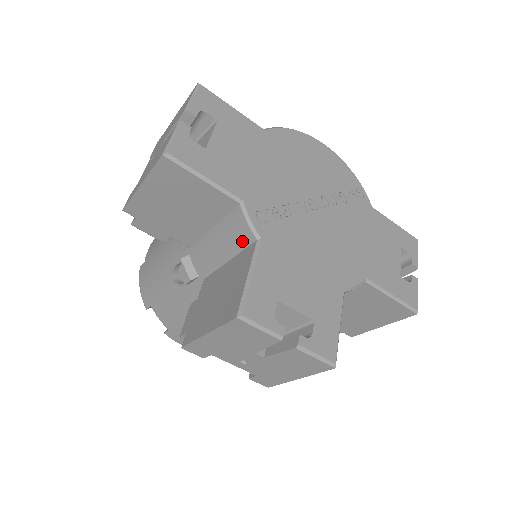
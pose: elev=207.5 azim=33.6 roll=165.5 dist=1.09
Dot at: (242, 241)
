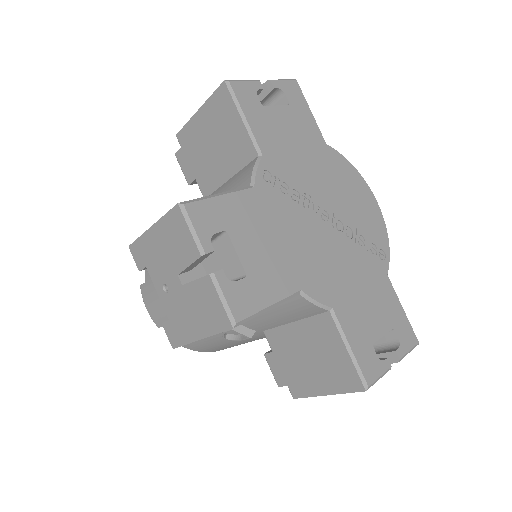
Dot at: (240, 187)
